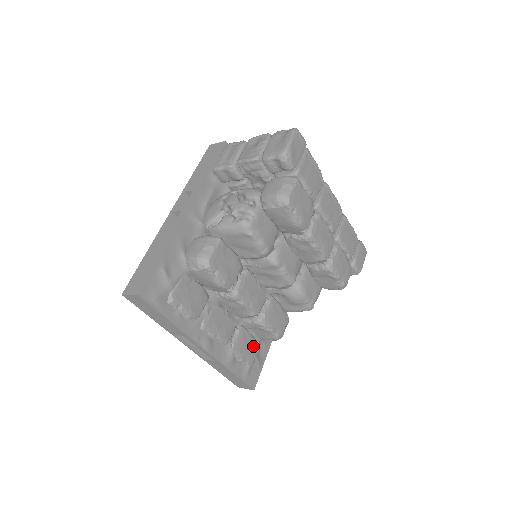
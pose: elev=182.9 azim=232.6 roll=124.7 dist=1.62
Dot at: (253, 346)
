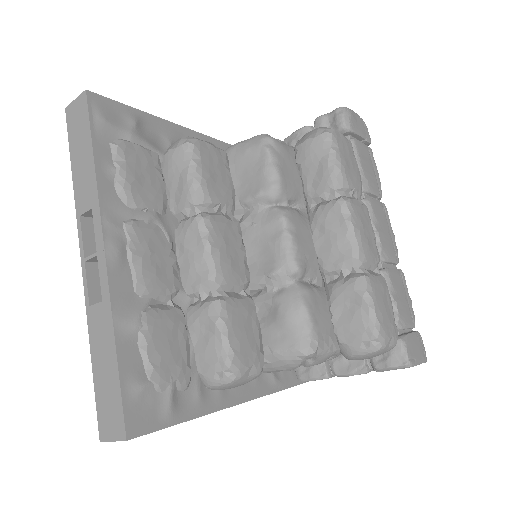
Dot at: (179, 360)
